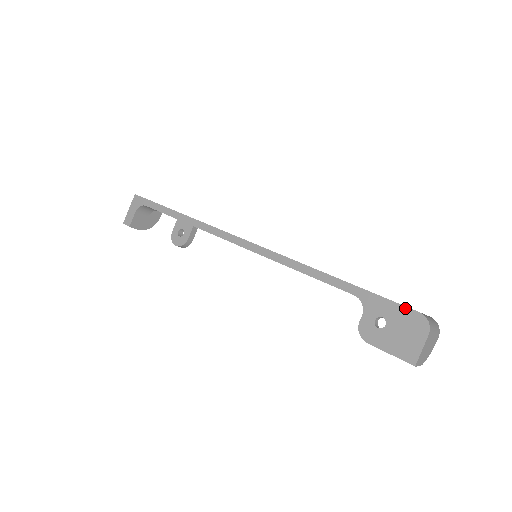
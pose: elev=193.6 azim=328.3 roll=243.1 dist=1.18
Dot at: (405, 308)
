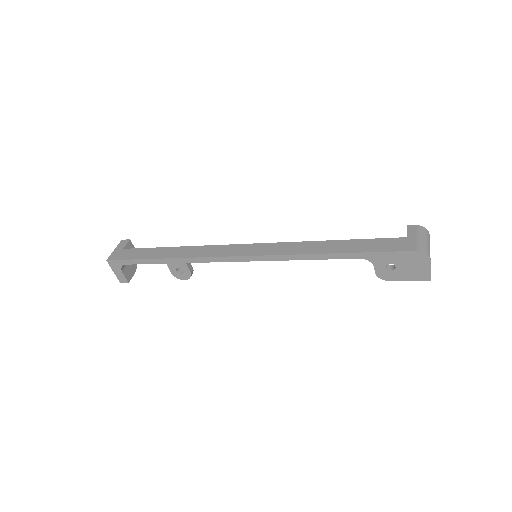
Dot at: (404, 253)
